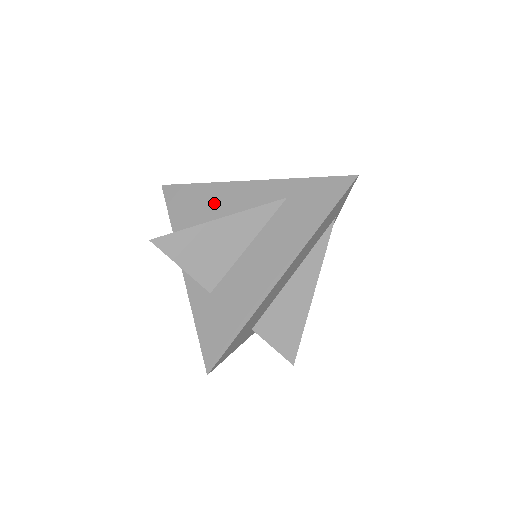
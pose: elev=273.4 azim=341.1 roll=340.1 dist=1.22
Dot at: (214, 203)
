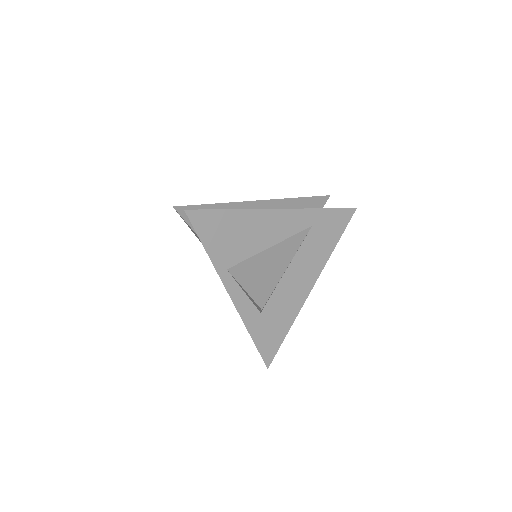
Dot at: (251, 232)
